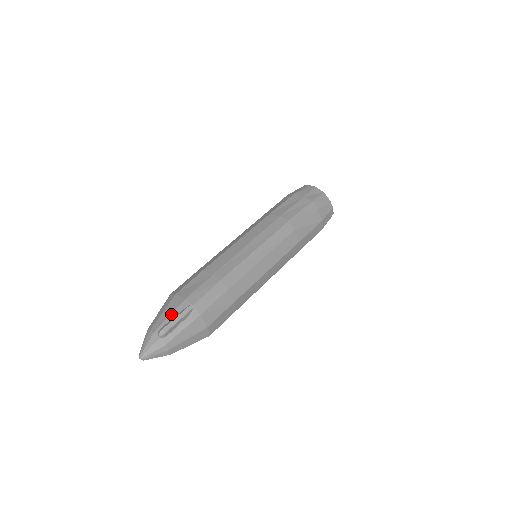
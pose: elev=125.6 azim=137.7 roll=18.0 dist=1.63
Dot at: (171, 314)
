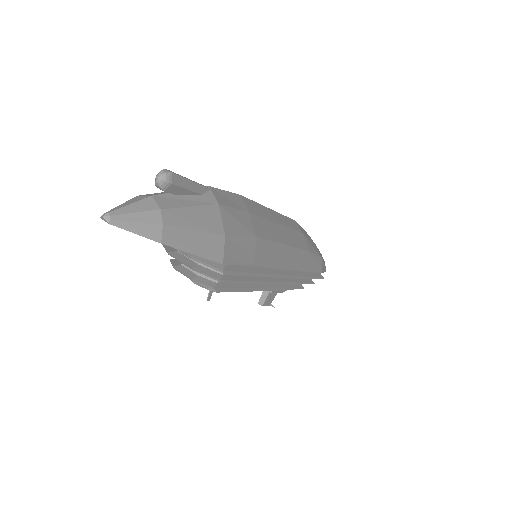
Dot at: occluded
